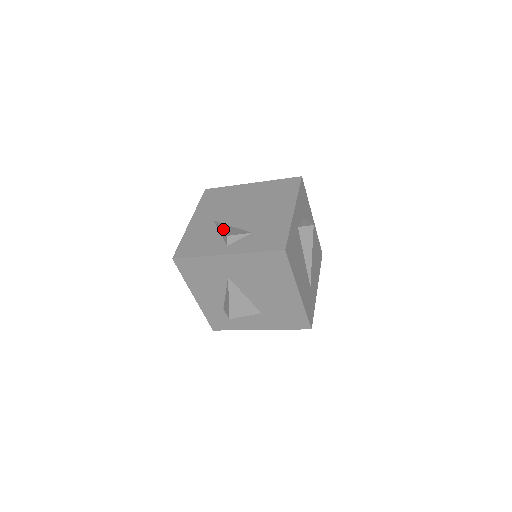
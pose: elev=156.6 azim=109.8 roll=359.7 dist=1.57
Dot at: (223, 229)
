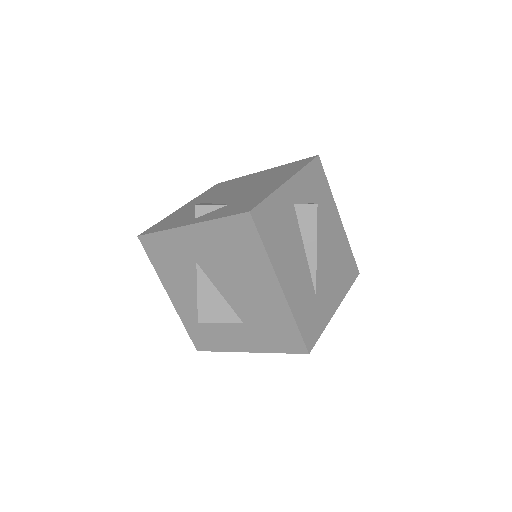
Dot at: occluded
